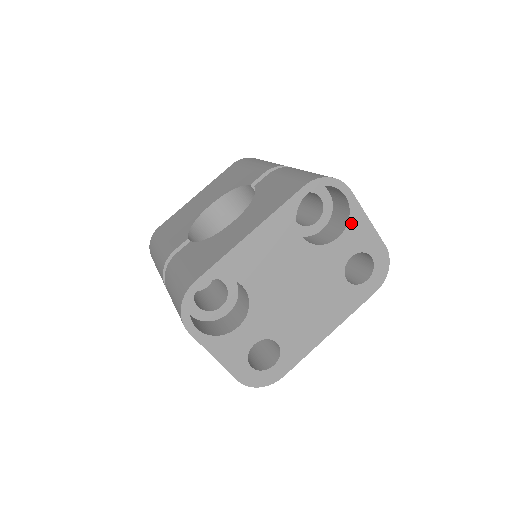
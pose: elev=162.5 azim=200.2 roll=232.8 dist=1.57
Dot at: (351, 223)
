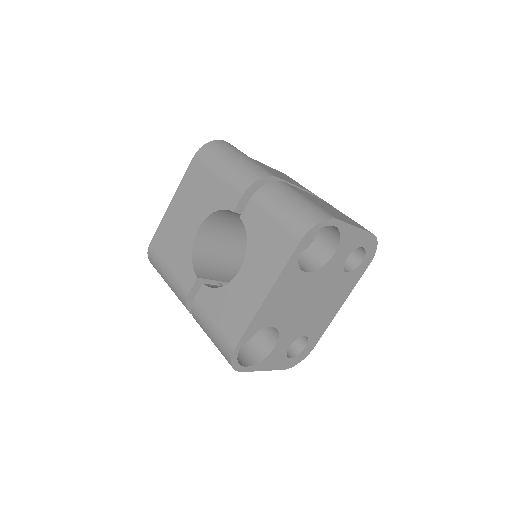
Dot at: (342, 239)
